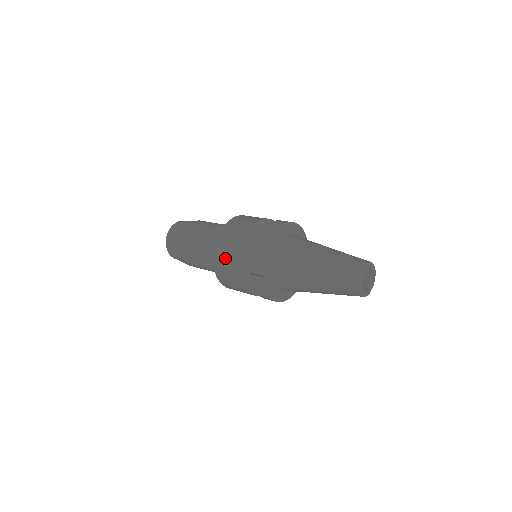
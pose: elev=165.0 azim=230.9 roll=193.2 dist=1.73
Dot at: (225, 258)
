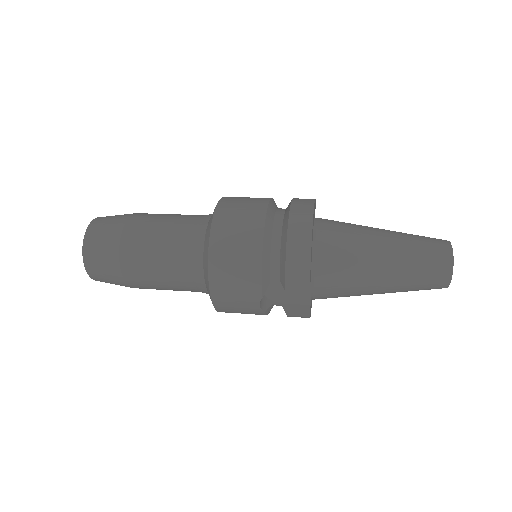
Dot at: (238, 308)
